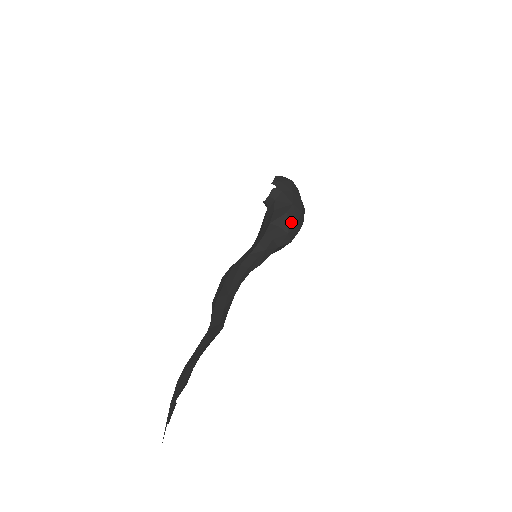
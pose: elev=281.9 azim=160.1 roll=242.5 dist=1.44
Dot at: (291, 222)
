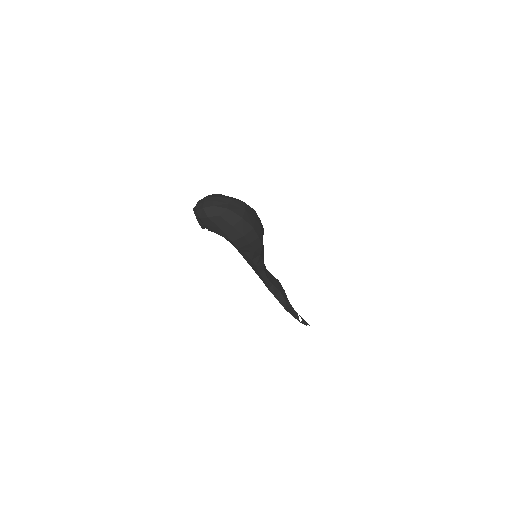
Dot at: (247, 248)
